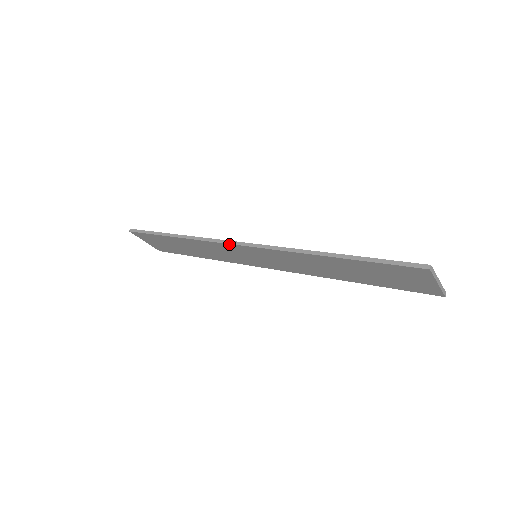
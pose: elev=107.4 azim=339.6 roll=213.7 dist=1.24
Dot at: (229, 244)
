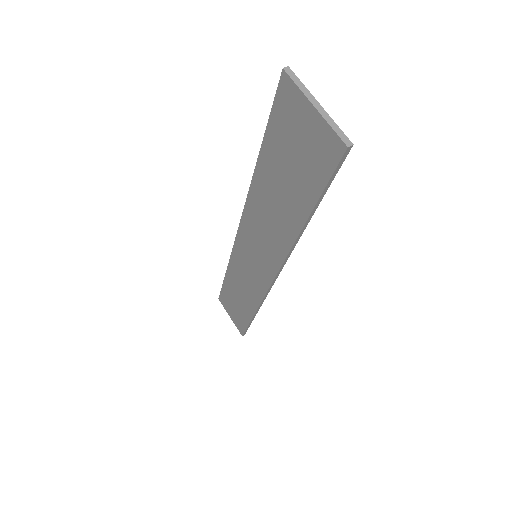
Dot at: (235, 241)
